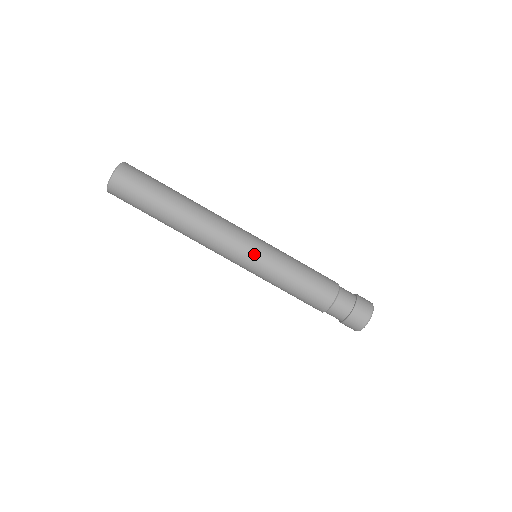
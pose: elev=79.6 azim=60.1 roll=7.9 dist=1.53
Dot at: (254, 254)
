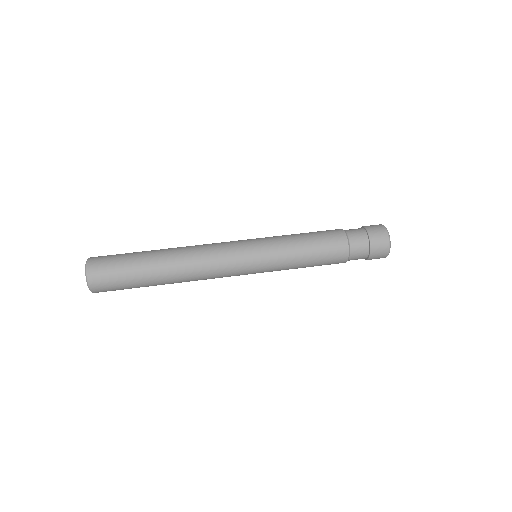
Dot at: (250, 239)
